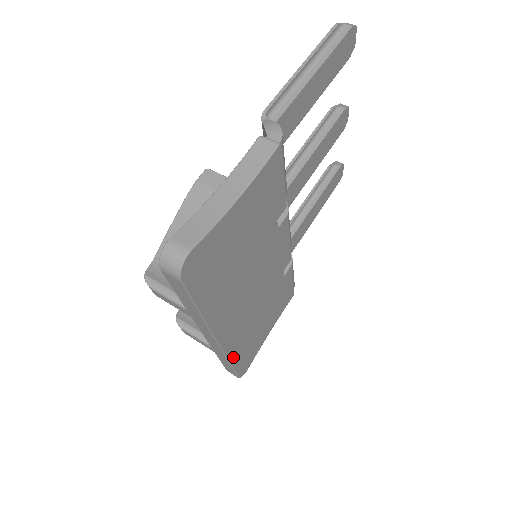
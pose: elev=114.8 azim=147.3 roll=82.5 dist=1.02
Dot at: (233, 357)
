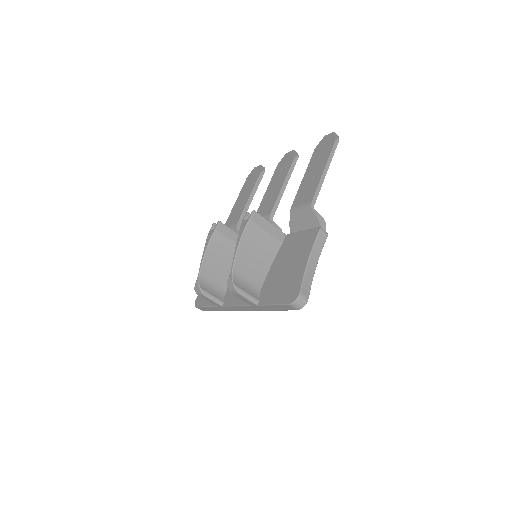
Dot at: occluded
